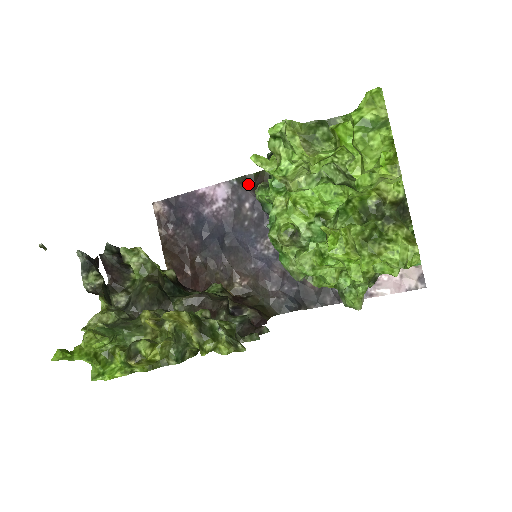
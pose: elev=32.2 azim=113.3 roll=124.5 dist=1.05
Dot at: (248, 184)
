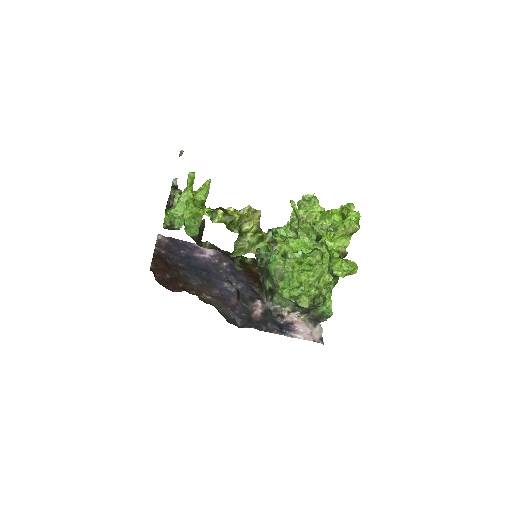
Dot at: occluded
